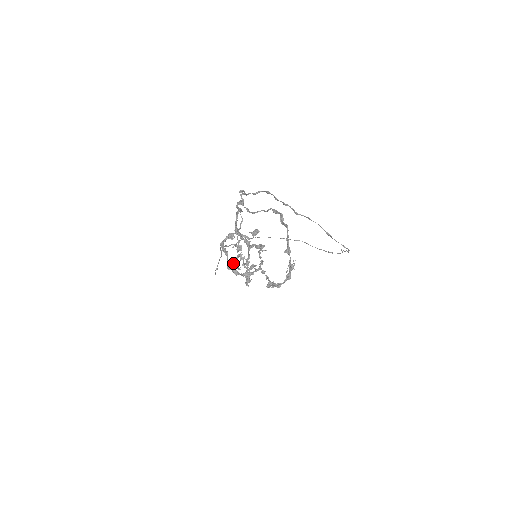
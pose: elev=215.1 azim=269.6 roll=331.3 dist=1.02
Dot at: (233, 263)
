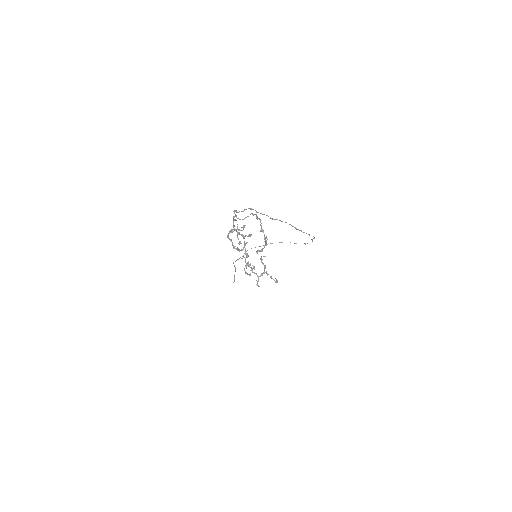
Dot at: (244, 270)
